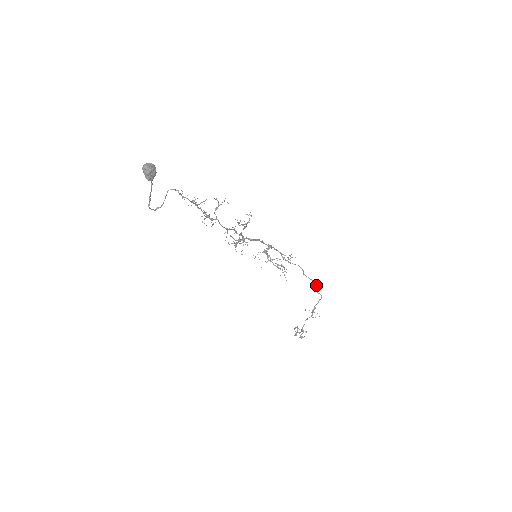
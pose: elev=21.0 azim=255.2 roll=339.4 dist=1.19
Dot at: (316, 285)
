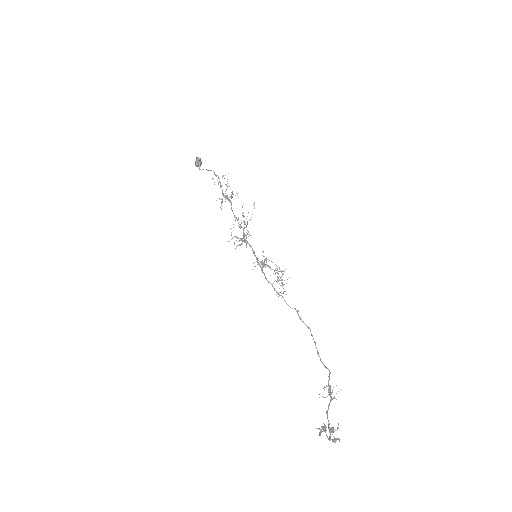
Dot at: (316, 348)
